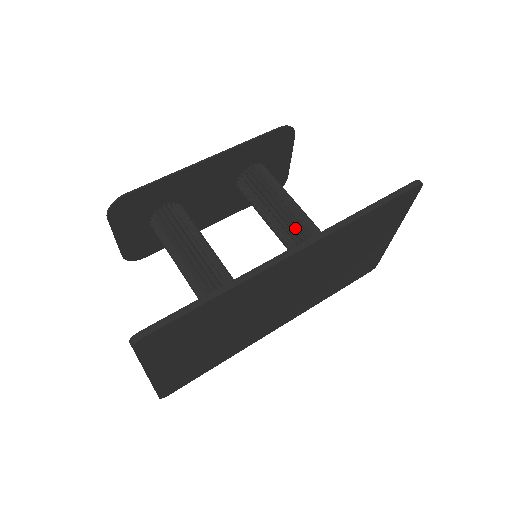
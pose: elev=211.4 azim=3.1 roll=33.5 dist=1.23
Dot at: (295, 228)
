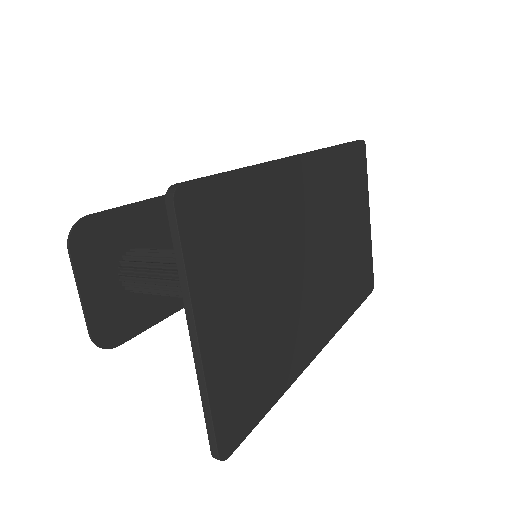
Dot at: occluded
